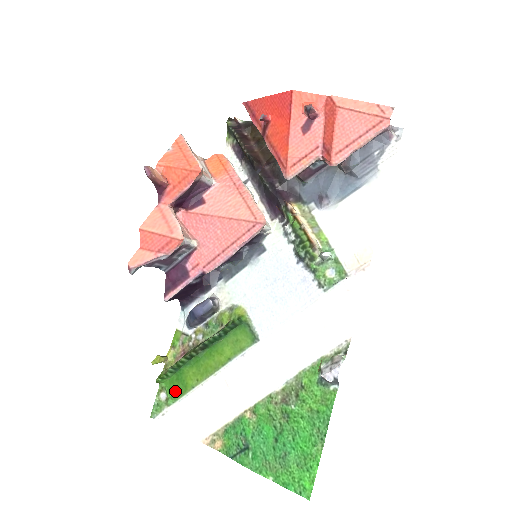
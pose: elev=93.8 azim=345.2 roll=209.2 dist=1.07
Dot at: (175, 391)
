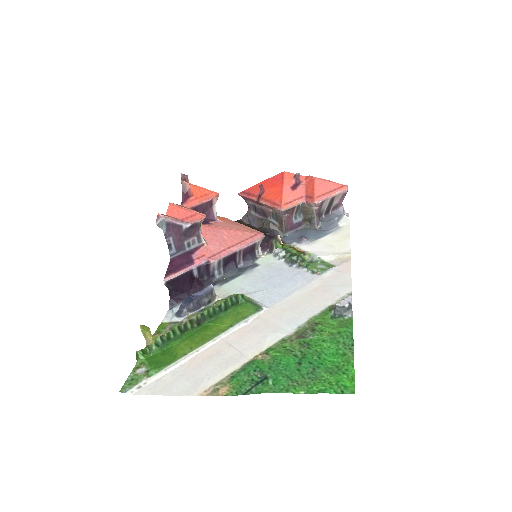
Dot at: (160, 362)
